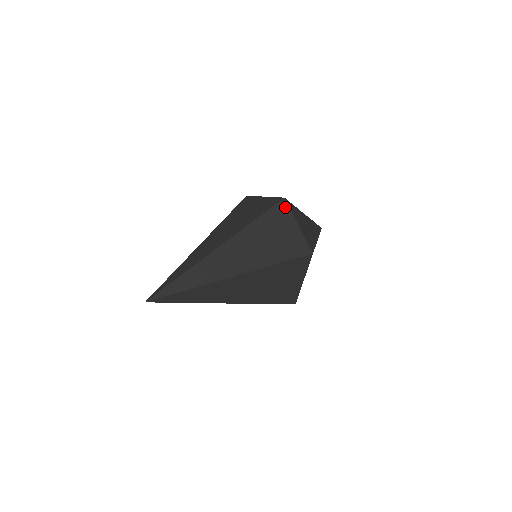
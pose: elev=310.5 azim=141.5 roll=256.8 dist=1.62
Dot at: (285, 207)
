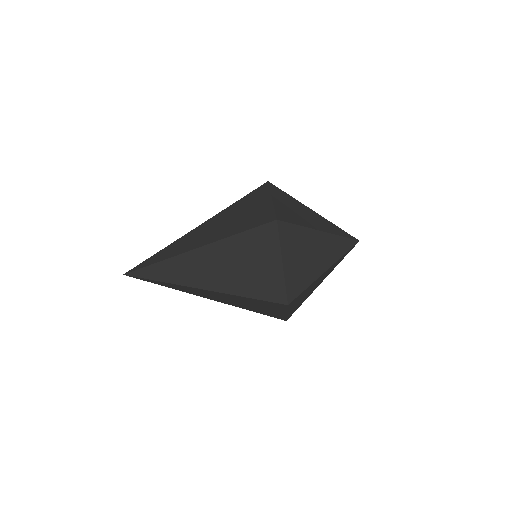
Dot at: (265, 188)
